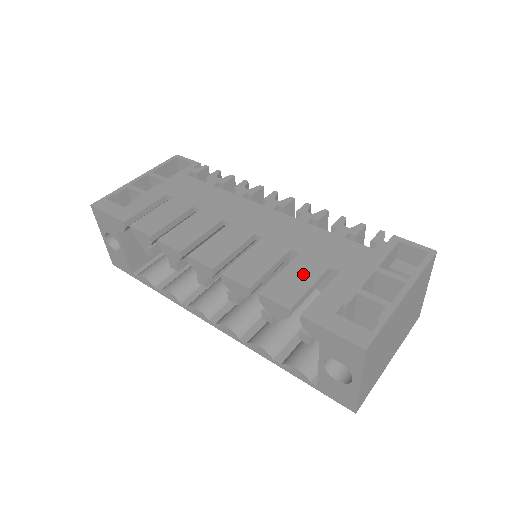
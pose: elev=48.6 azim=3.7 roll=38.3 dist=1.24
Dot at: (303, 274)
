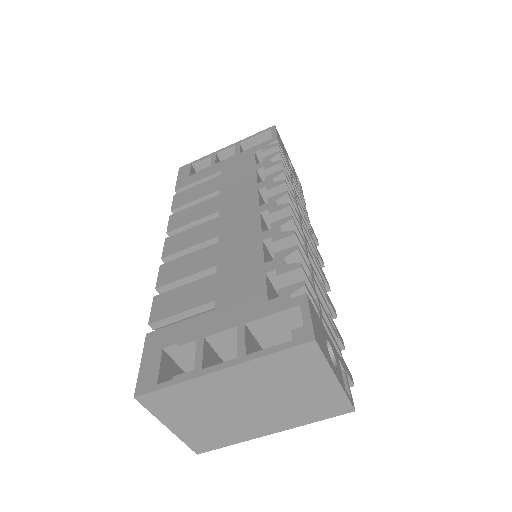
Dot at: (193, 296)
